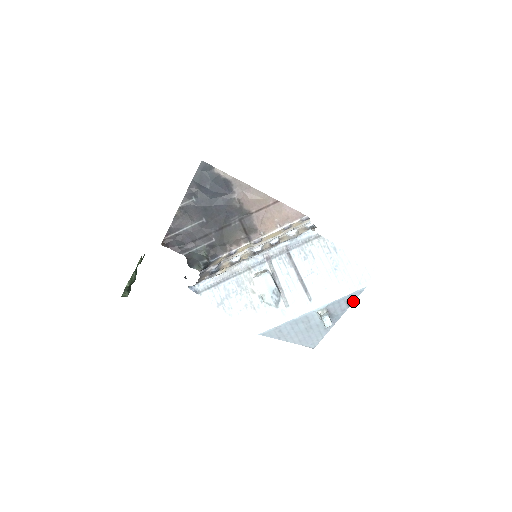
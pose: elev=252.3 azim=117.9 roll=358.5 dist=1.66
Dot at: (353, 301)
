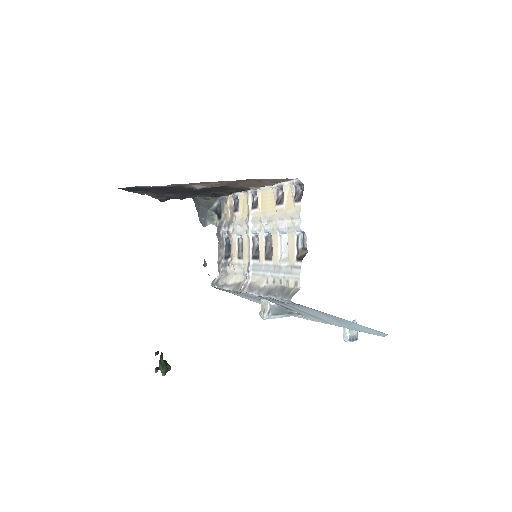
Dot at: occluded
